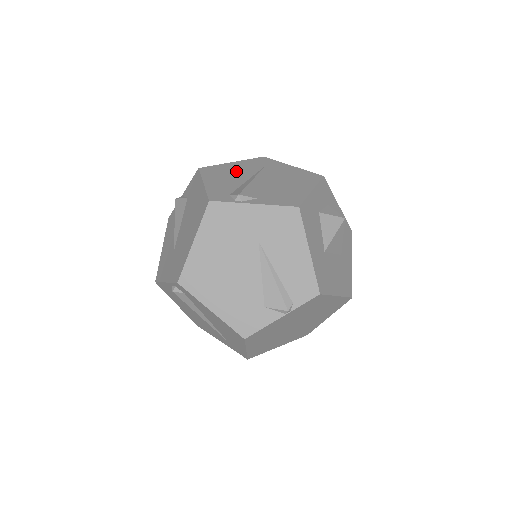
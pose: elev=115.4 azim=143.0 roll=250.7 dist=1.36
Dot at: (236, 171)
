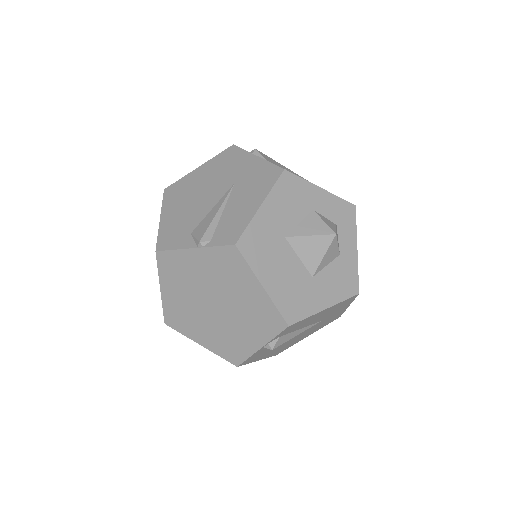
Dot at: occluded
